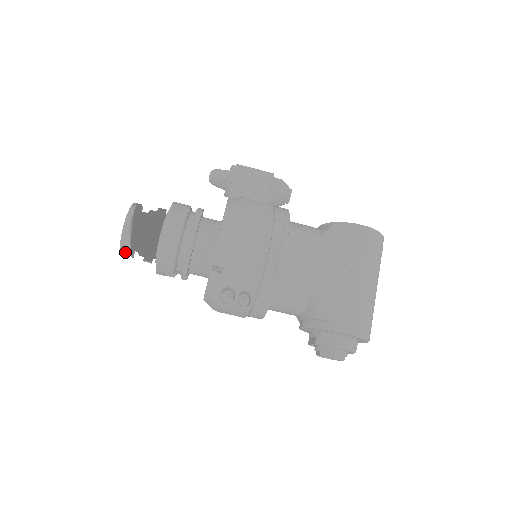
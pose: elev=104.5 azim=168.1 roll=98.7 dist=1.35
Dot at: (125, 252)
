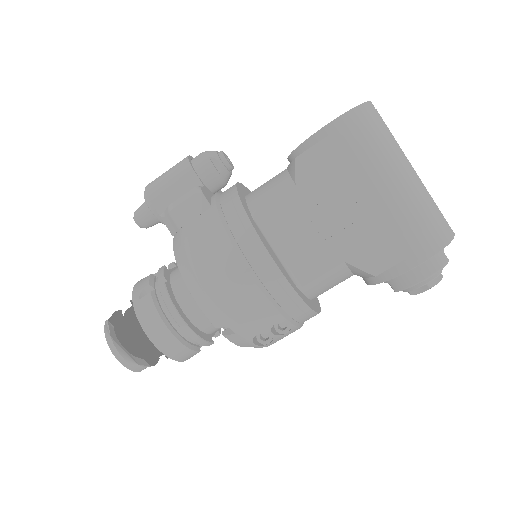
Dot at: occluded
